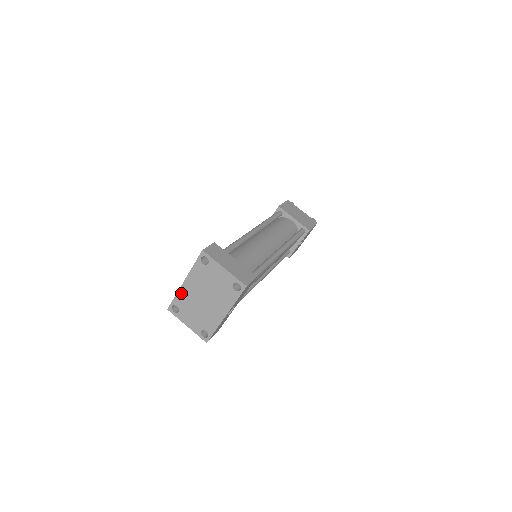
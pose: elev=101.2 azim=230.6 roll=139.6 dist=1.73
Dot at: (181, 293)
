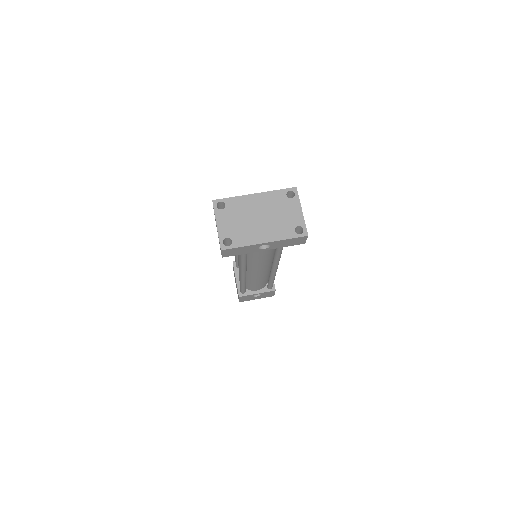
Dot at: (242, 199)
